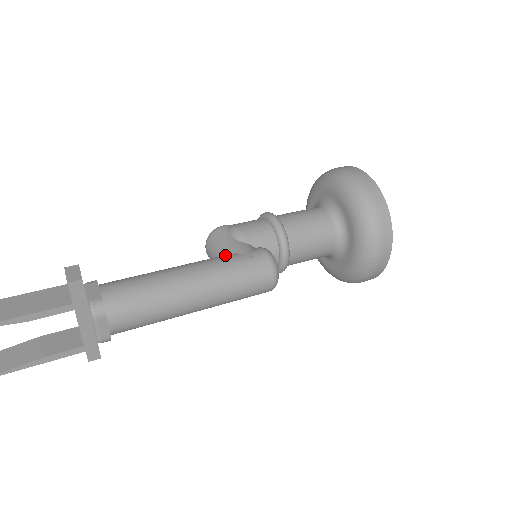
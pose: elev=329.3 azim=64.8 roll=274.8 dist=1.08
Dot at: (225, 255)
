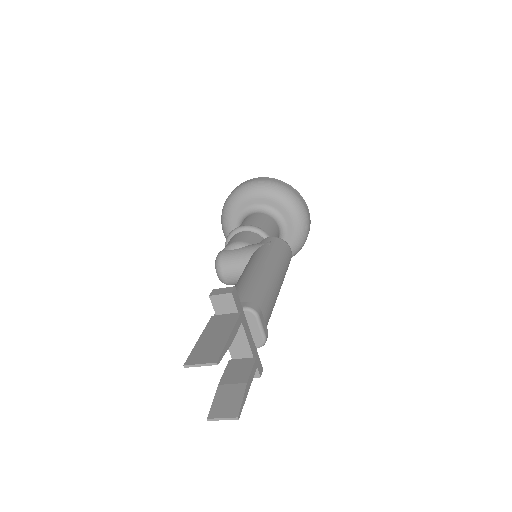
Dot at: (254, 253)
